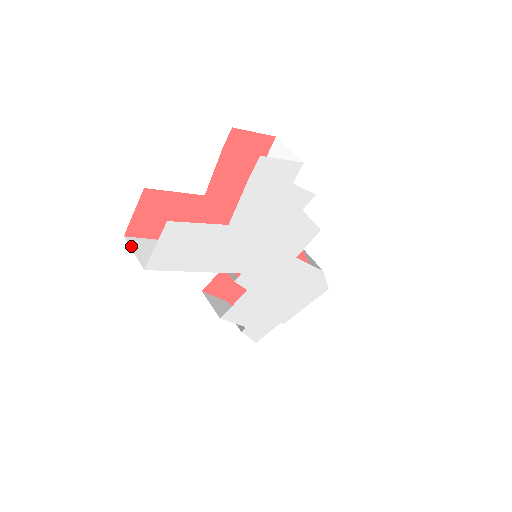
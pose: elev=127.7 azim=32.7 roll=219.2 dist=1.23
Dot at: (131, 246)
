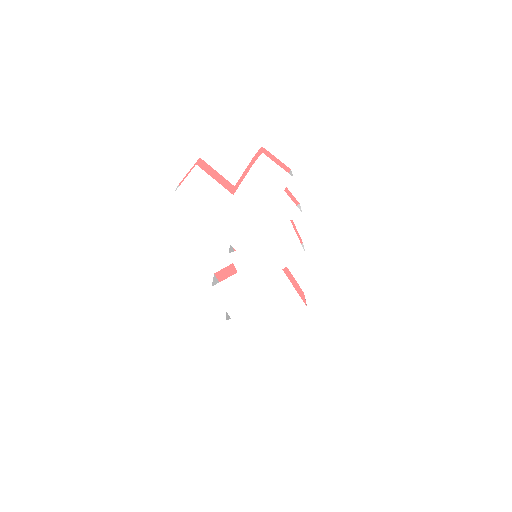
Dot at: occluded
